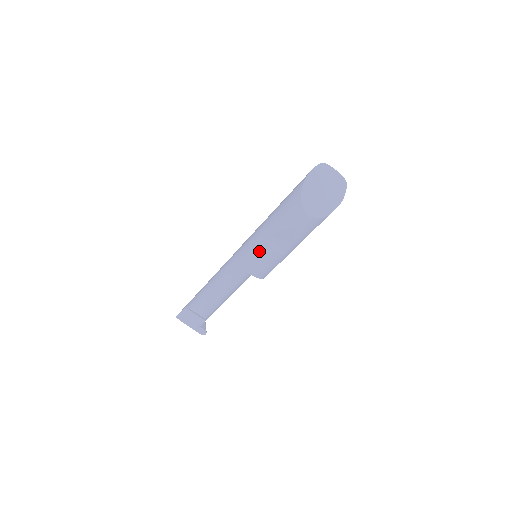
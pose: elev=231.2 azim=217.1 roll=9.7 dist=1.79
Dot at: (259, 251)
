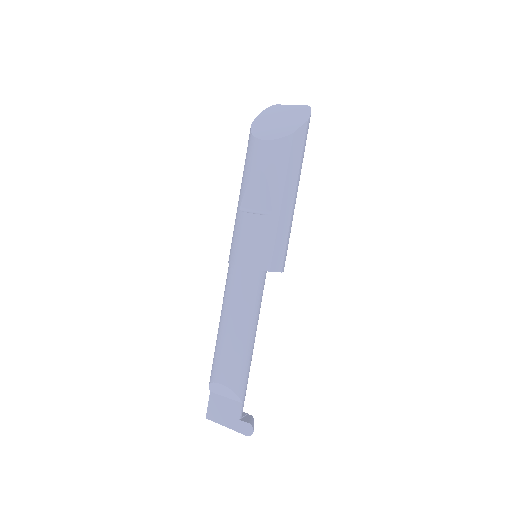
Dot at: (239, 228)
